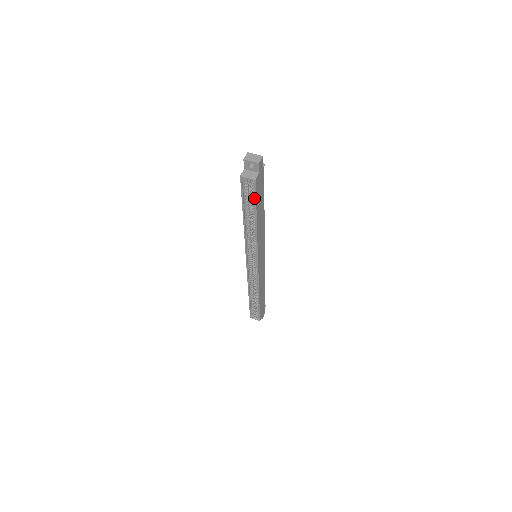
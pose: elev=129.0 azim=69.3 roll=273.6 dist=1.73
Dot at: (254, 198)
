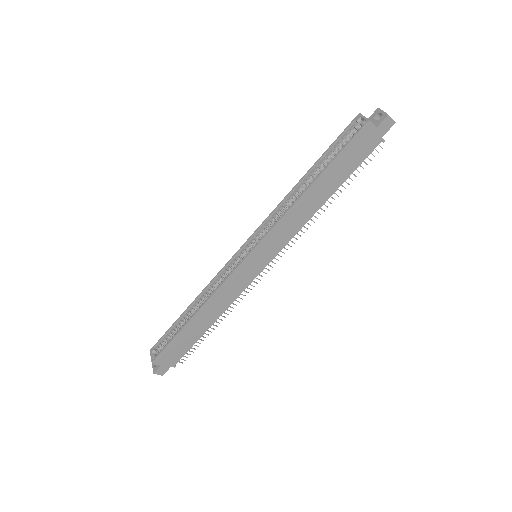
Dot at: (343, 148)
